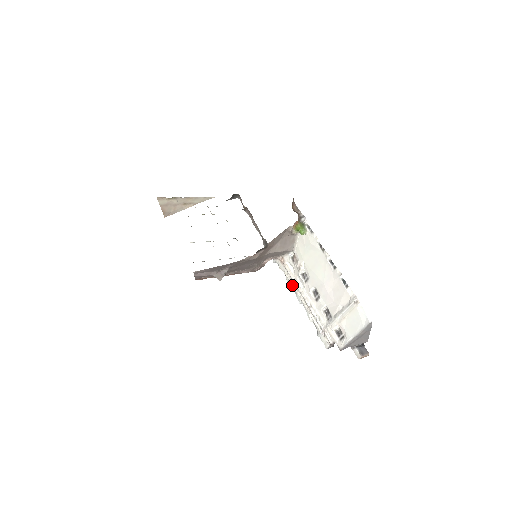
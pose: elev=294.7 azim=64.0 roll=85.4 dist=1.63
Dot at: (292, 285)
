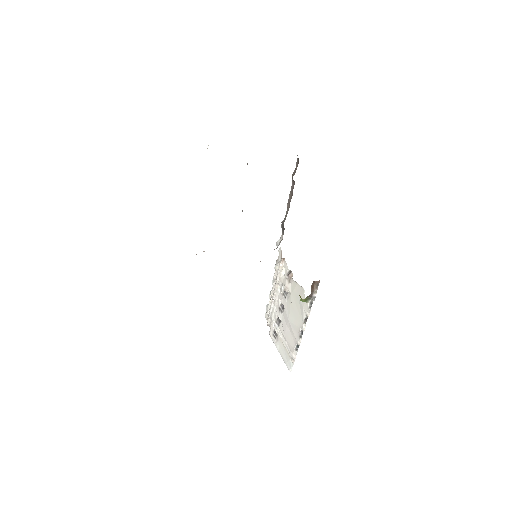
Dot at: (274, 278)
